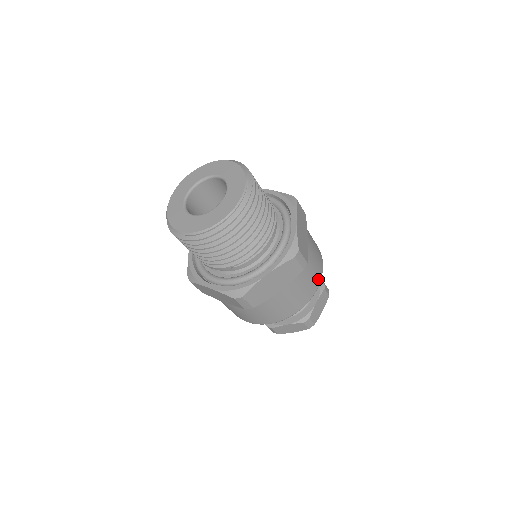
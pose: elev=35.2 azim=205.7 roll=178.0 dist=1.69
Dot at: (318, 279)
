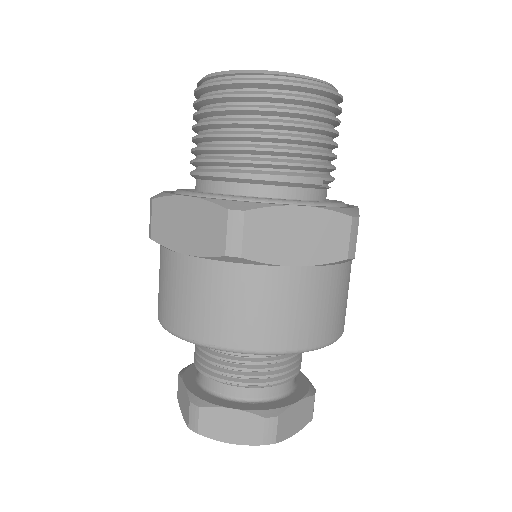
Dot at: occluded
